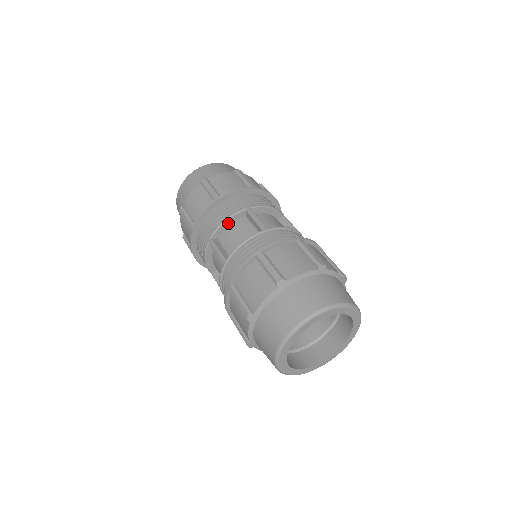
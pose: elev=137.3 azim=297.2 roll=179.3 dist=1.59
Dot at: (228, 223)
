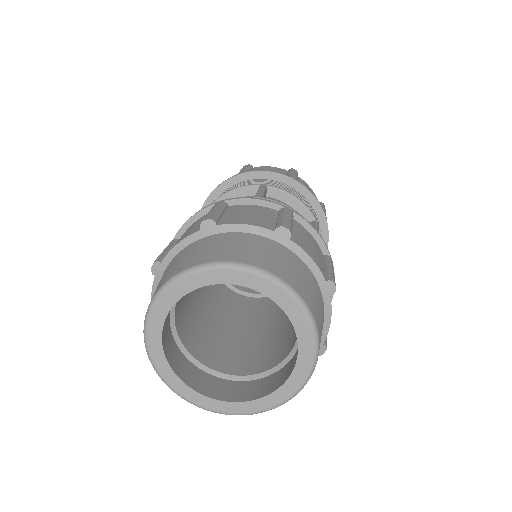
Dot at: (233, 196)
